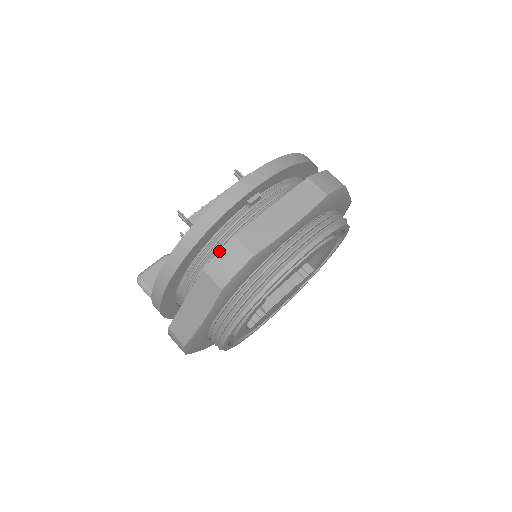
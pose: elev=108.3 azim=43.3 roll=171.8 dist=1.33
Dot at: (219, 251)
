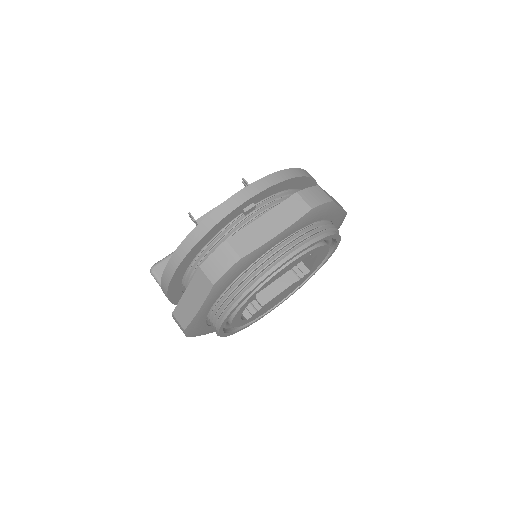
Dot at: (213, 252)
